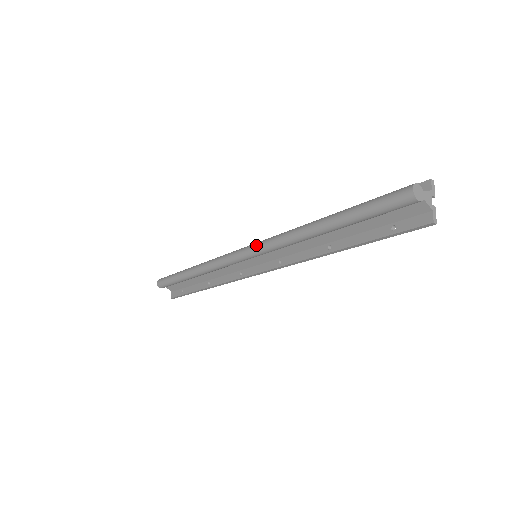
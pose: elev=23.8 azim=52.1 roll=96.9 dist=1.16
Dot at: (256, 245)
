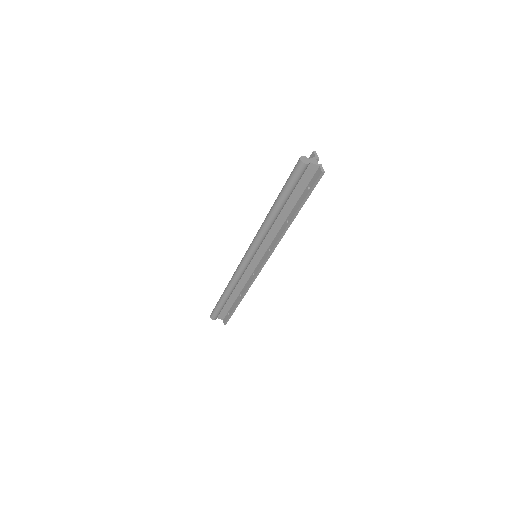
Dot at: (250, 246)
